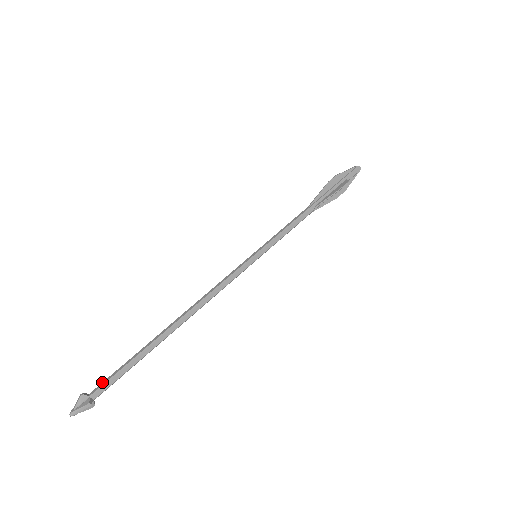
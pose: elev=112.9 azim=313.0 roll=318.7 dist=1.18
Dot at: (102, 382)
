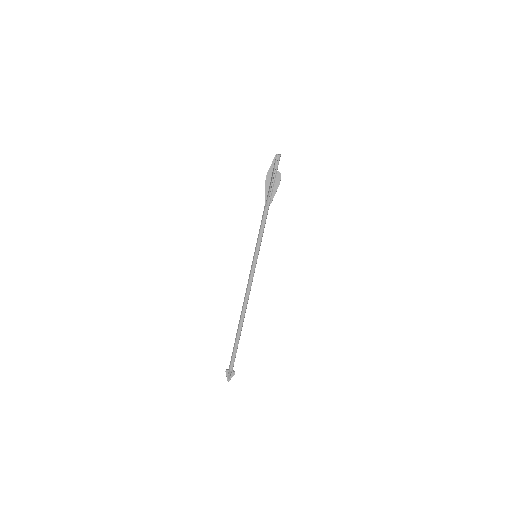
Dot at: (231, 363)
